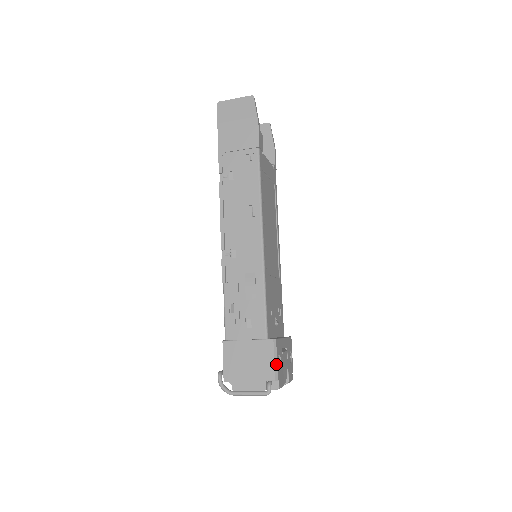
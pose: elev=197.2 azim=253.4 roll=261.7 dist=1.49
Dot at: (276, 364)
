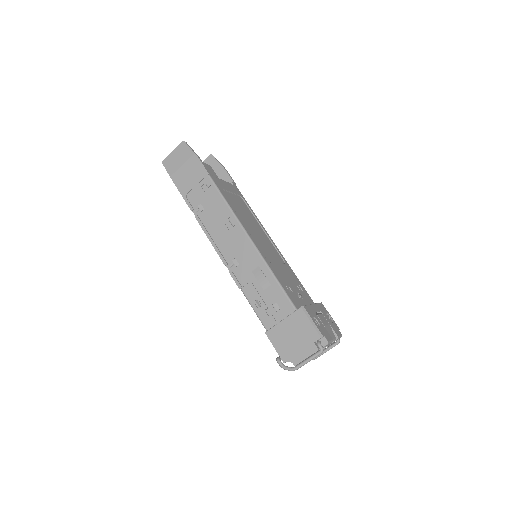
Dot at: (314, 325)
